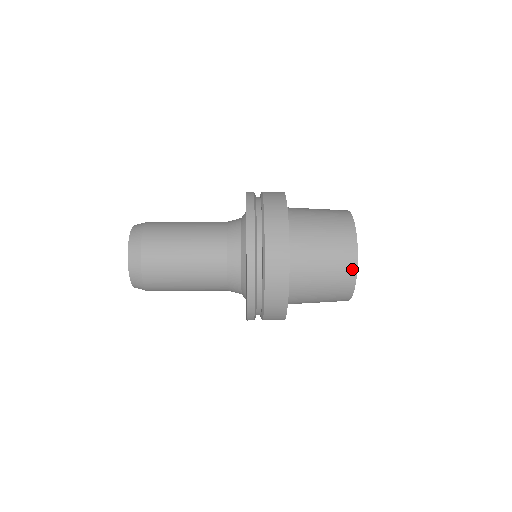
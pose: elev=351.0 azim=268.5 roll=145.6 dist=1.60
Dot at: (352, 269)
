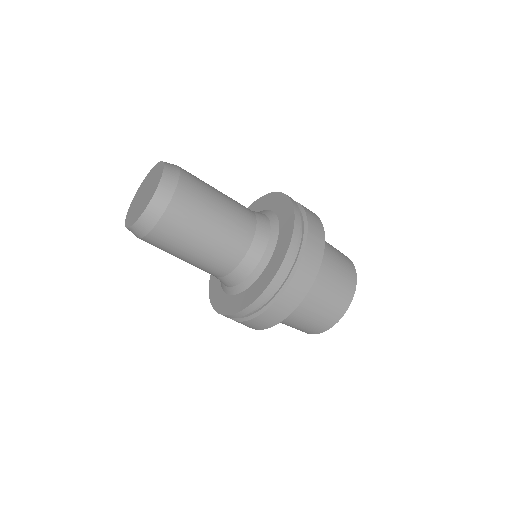
Dot at: (353, 274)
